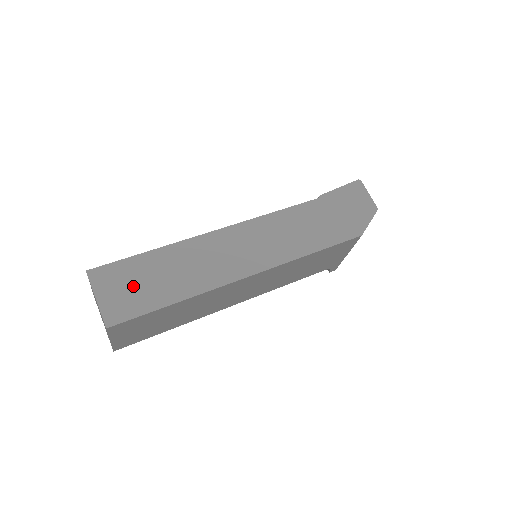
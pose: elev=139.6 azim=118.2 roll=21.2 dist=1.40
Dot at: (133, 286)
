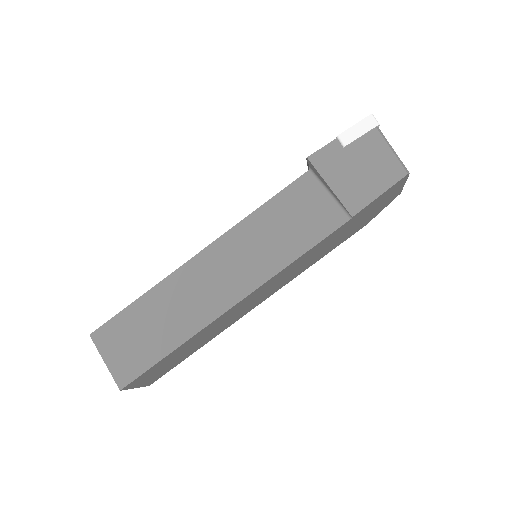
Dot at: (163, 368)
